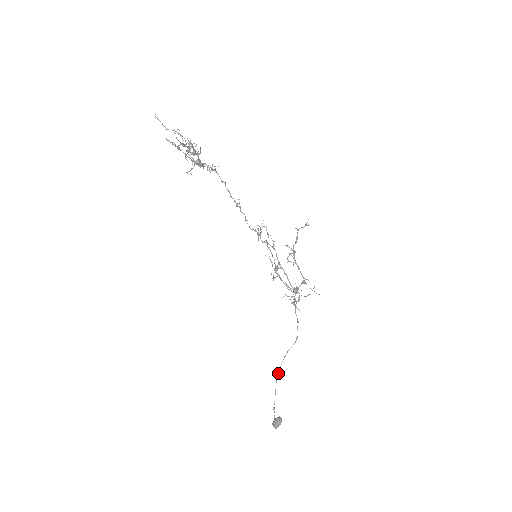
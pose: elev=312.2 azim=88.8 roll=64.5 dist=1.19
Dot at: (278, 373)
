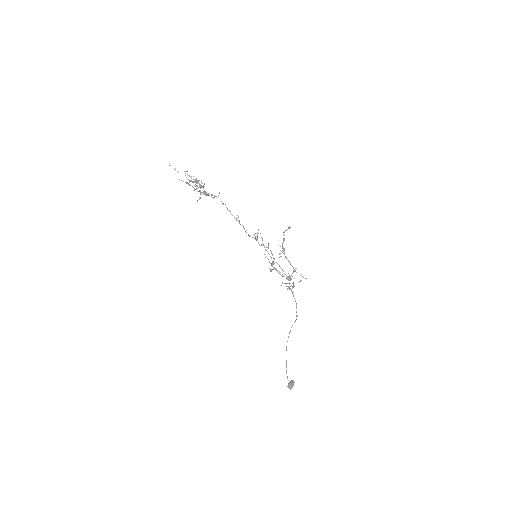
Dot at: occluded
